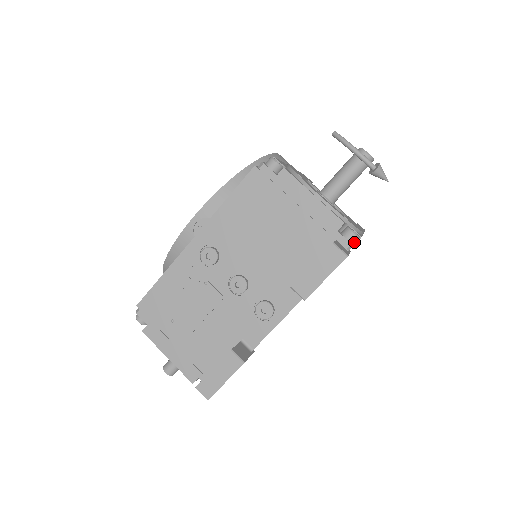
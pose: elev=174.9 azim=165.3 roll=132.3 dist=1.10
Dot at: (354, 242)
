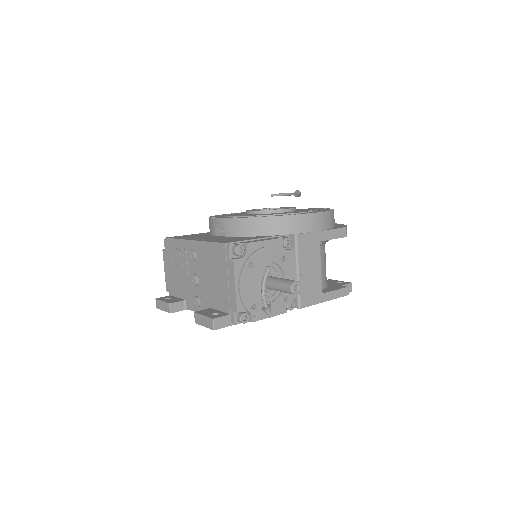
Dot at: (241, 322)
